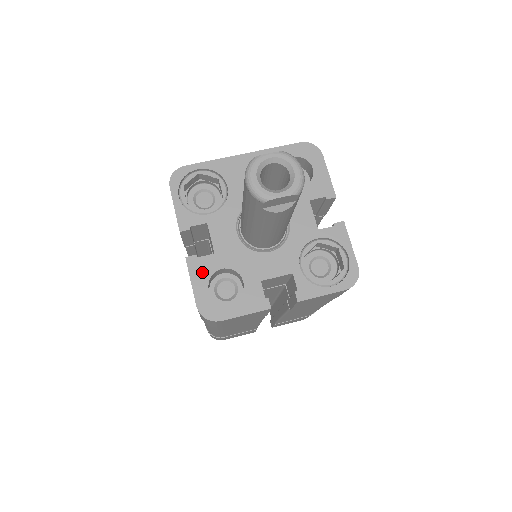
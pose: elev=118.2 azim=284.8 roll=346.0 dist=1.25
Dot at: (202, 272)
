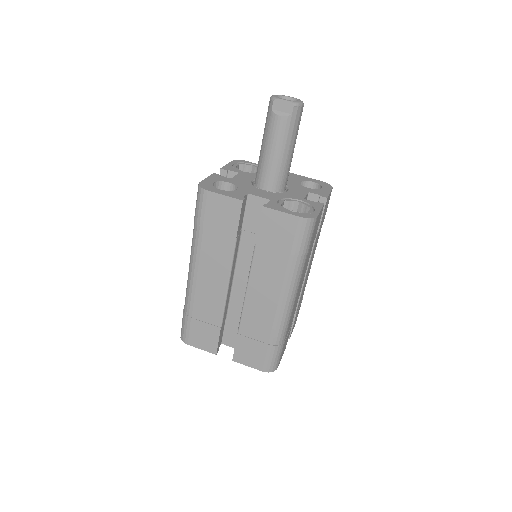
Dot at: (217, 179)
